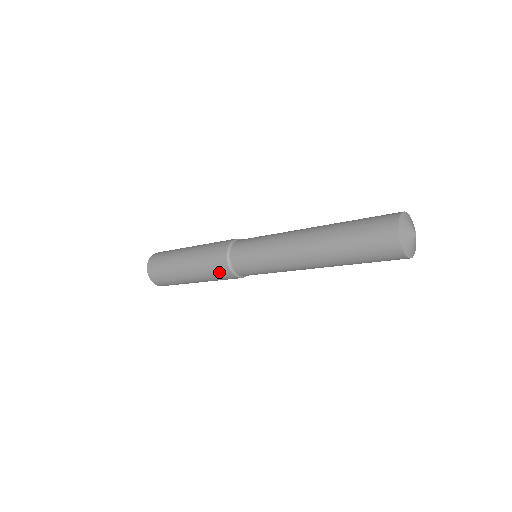
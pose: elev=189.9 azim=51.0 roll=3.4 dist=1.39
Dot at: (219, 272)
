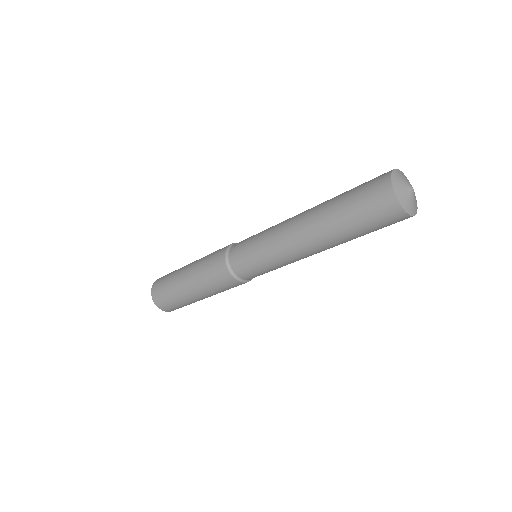
Dot at: (215, 269)
